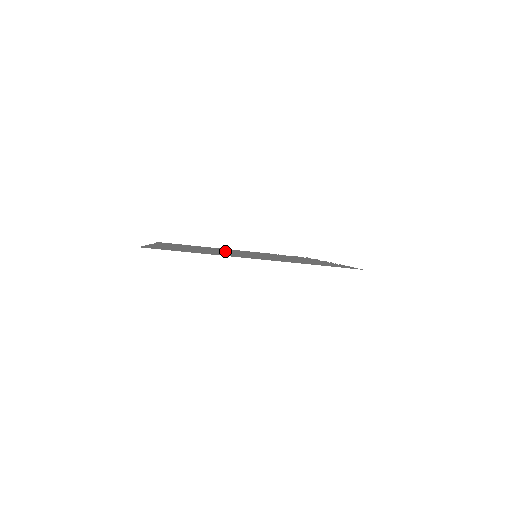
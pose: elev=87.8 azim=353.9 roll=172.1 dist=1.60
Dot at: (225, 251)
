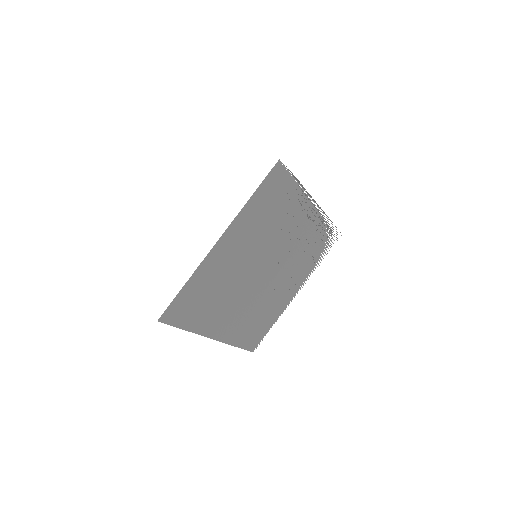
Dot at: (256, 287)
